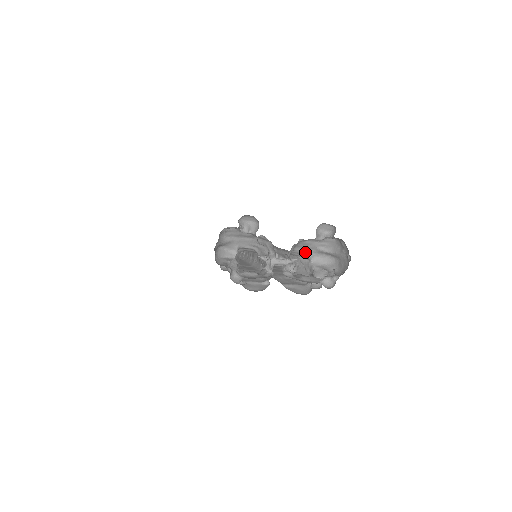
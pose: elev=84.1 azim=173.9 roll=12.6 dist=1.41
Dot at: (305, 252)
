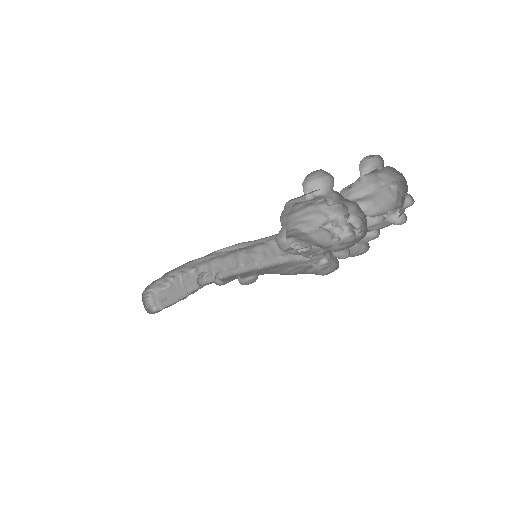
Dot at: occluded
